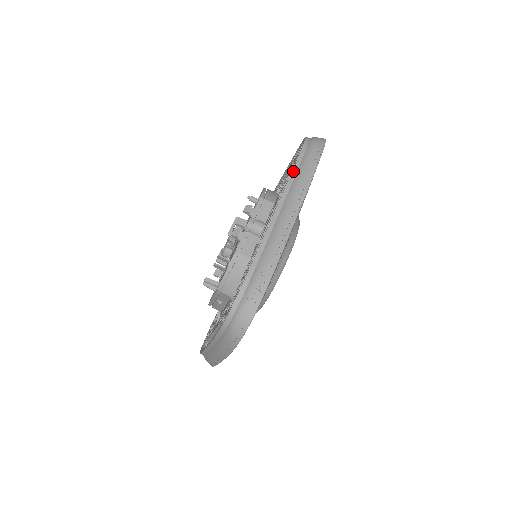
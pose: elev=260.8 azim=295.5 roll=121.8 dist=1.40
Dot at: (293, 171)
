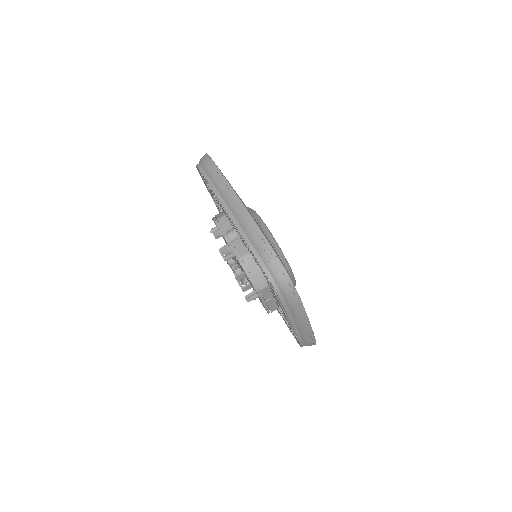
Dot at: (210, 184)
